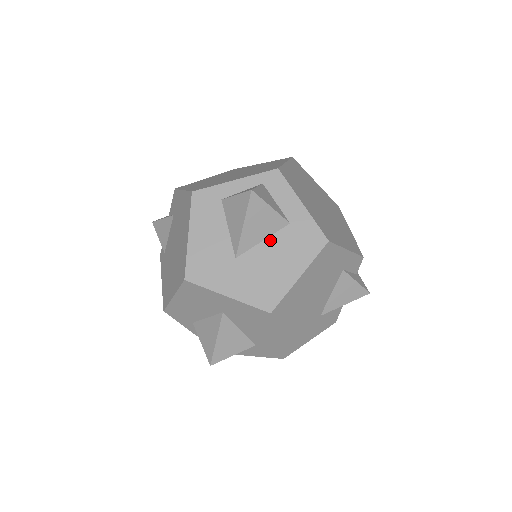
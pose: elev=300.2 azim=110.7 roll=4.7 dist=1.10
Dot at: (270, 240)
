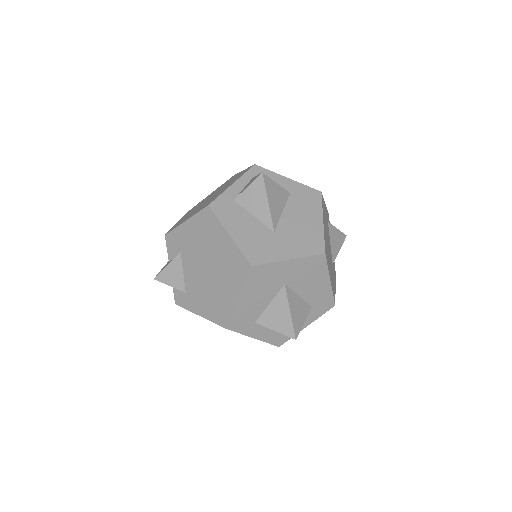
Dot at: (287, 209)
